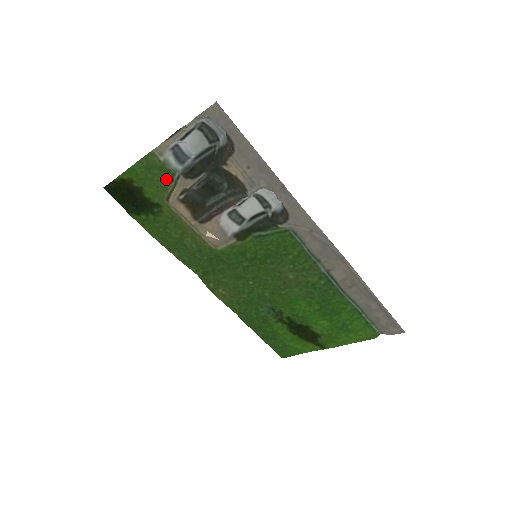
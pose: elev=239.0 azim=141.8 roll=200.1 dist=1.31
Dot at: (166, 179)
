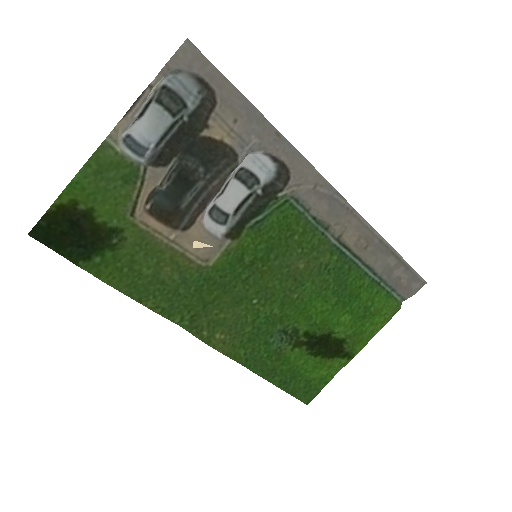
Dot at: (127, 180)
